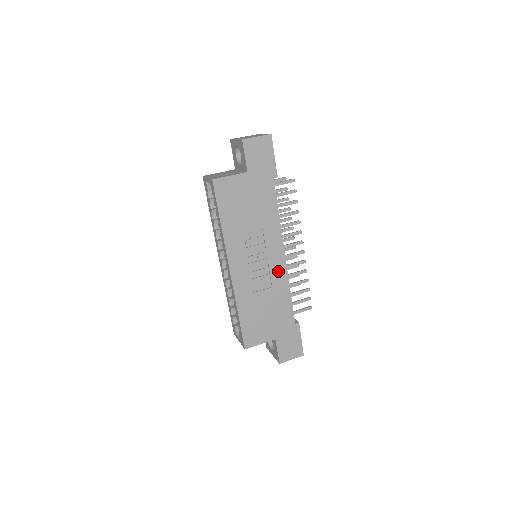
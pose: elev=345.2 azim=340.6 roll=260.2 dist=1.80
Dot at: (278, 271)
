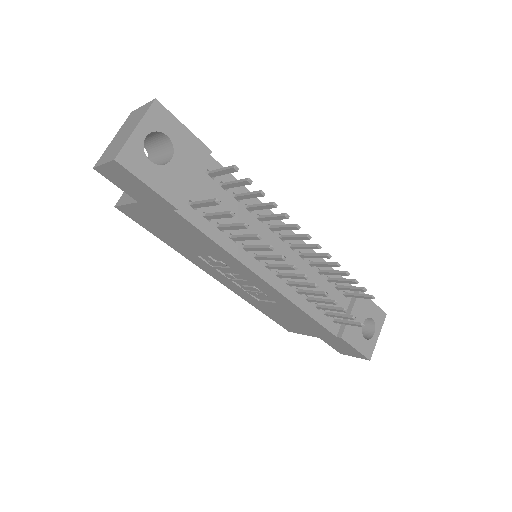
Dot at: (272, 293)
